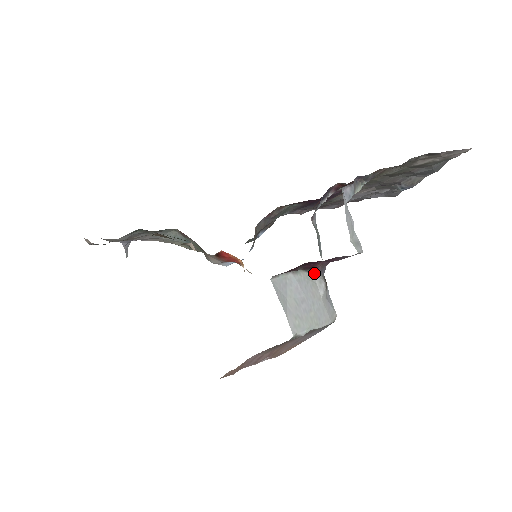
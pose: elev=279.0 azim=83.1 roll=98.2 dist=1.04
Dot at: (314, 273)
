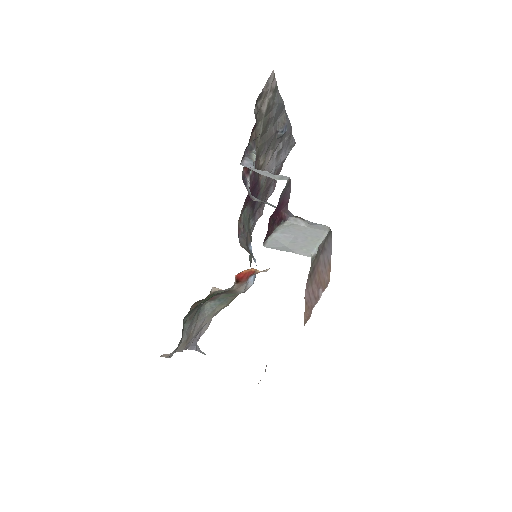
Dot at: (287, 221)
